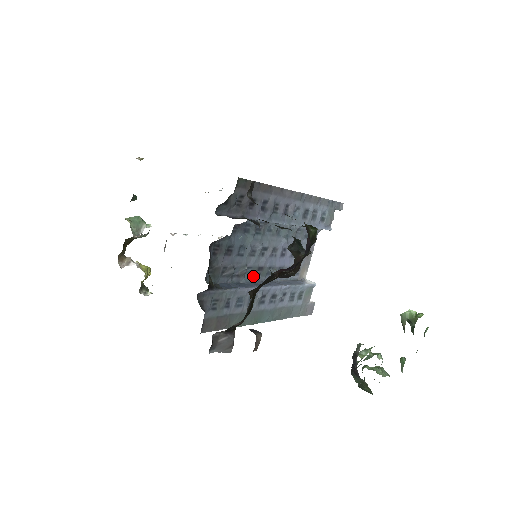
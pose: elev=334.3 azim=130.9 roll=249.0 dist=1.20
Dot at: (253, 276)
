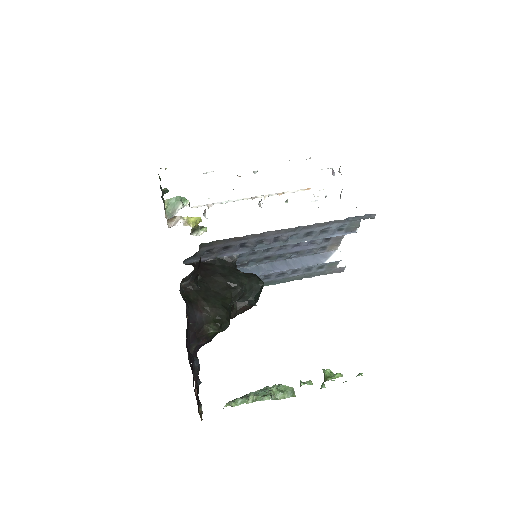
Dot at: (260, 262)
